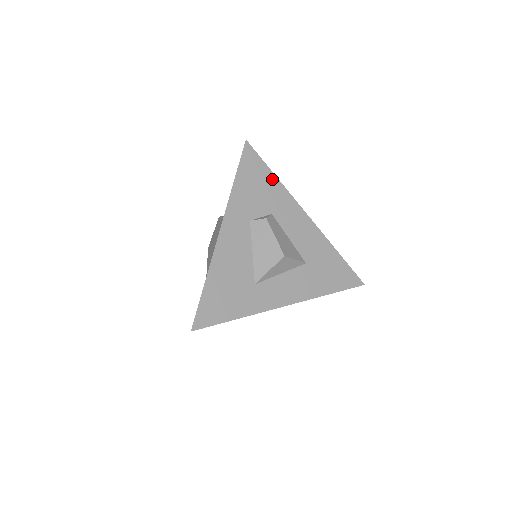
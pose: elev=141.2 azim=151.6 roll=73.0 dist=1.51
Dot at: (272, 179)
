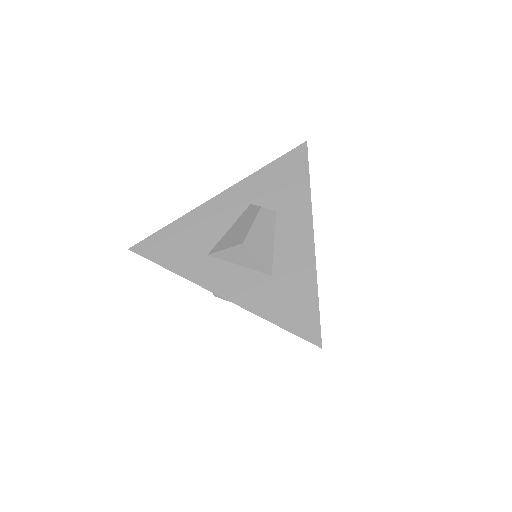
Dot at: (304, 184)
